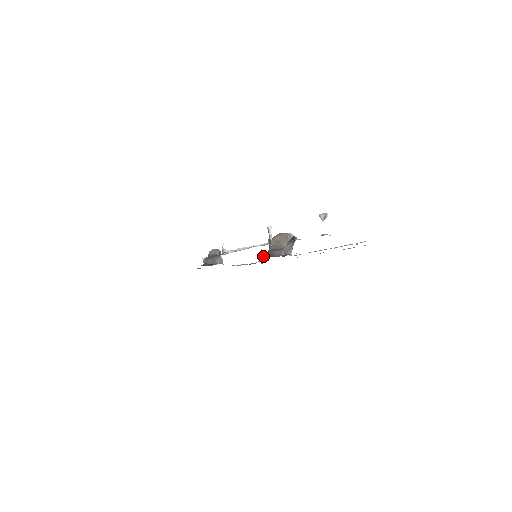
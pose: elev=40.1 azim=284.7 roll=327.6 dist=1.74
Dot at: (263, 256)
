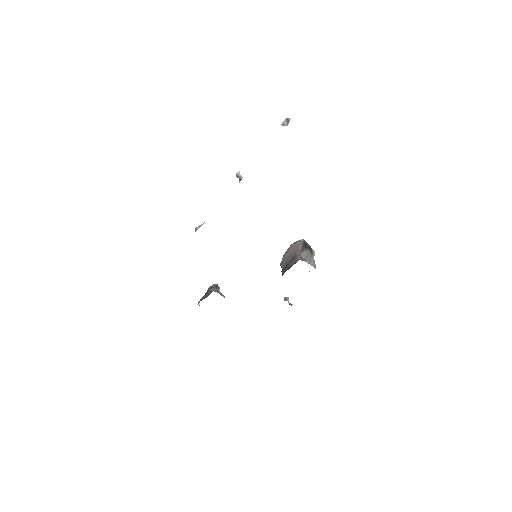
Dot at: (288, 301)
